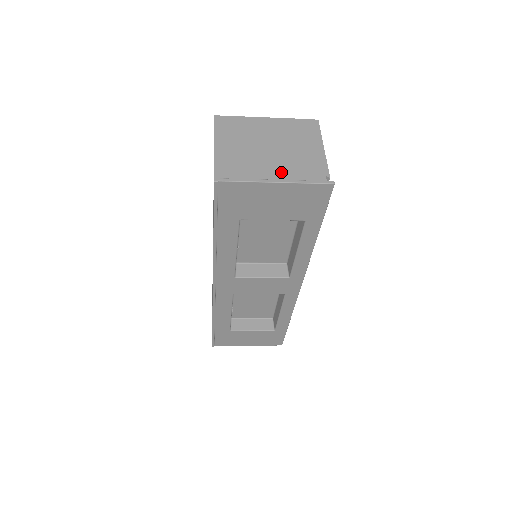
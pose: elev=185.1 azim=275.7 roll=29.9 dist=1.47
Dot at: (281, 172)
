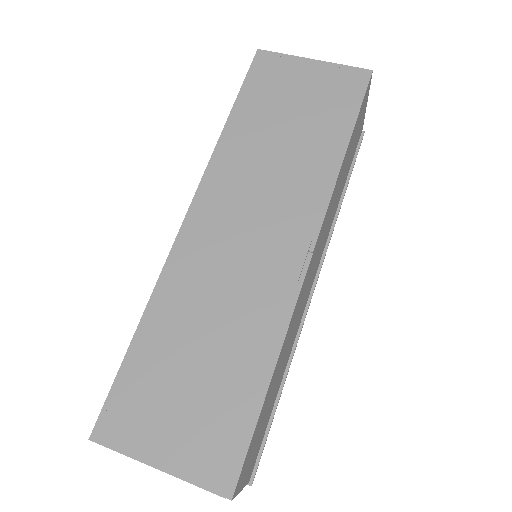
Dot at: occluded
